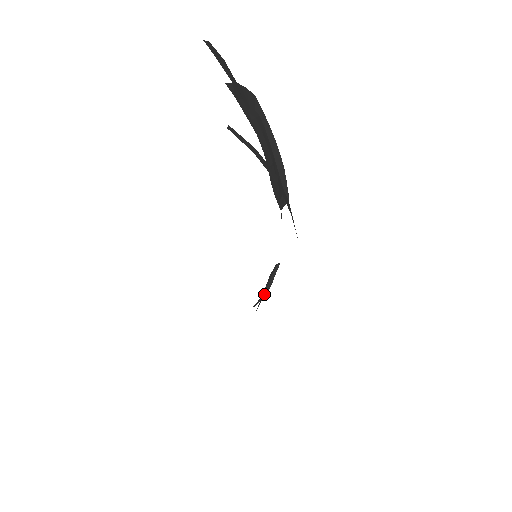
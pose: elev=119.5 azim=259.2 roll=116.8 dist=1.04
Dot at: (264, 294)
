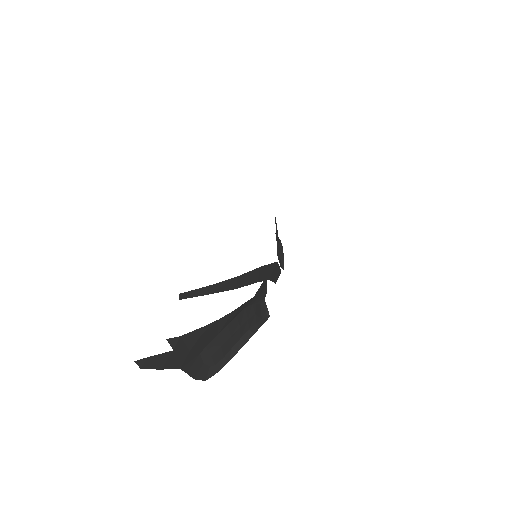
Dot at: (249, 335)
